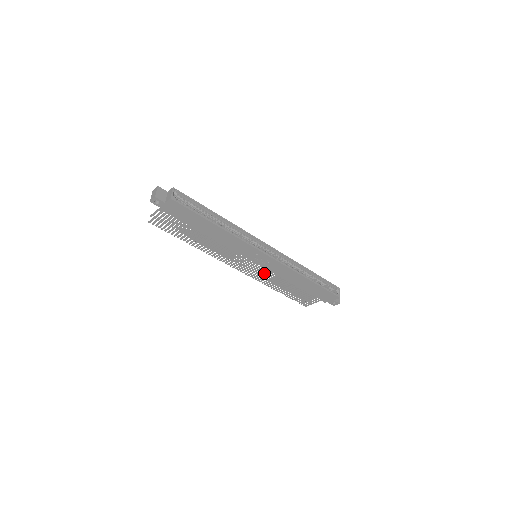
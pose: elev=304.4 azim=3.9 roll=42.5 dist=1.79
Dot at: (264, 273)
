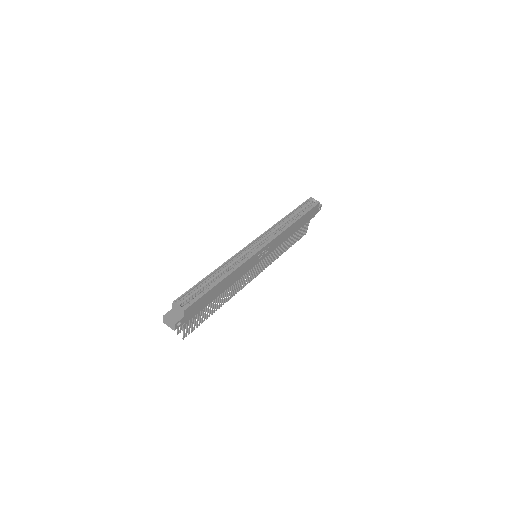
Dot at: occluded
